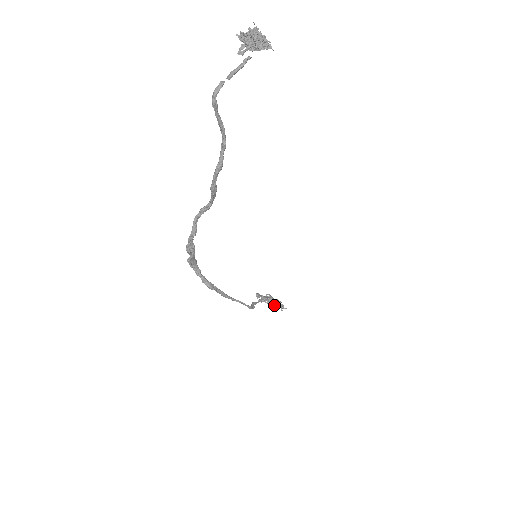
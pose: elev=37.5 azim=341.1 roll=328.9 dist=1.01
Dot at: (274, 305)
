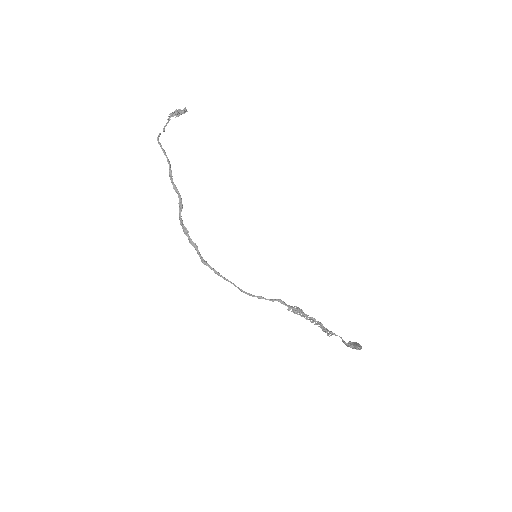
Dot at: (322, 330)
